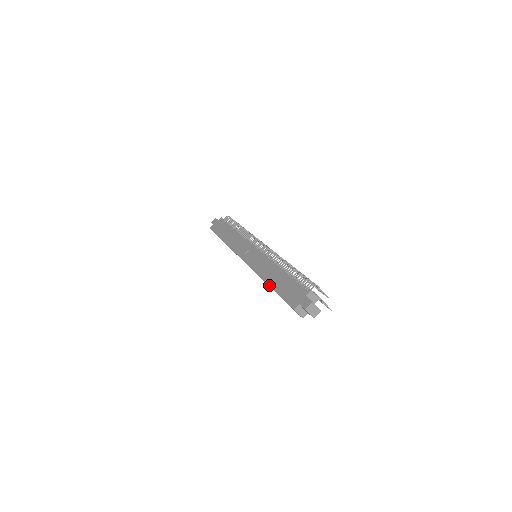
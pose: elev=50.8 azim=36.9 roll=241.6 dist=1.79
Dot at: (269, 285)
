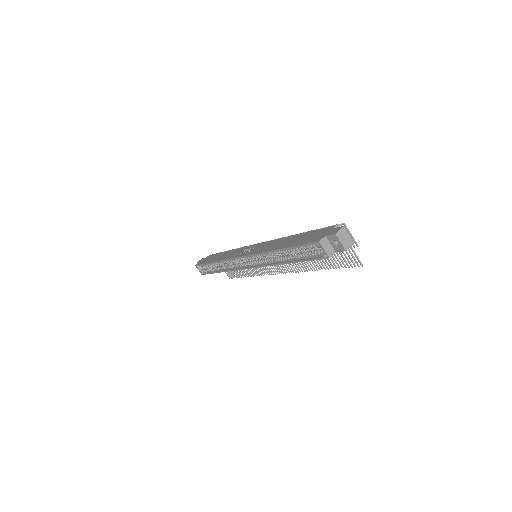
Dot at: (279, 248)
